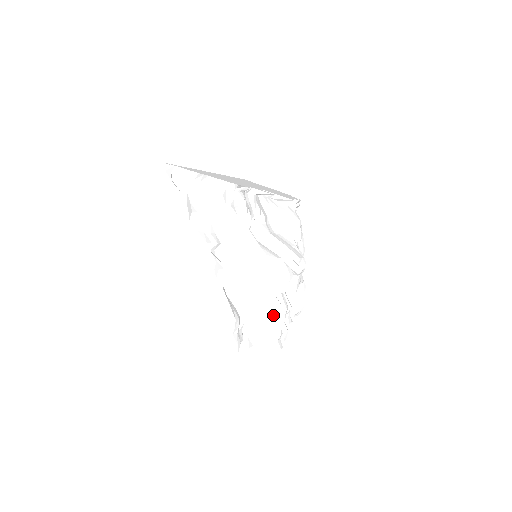
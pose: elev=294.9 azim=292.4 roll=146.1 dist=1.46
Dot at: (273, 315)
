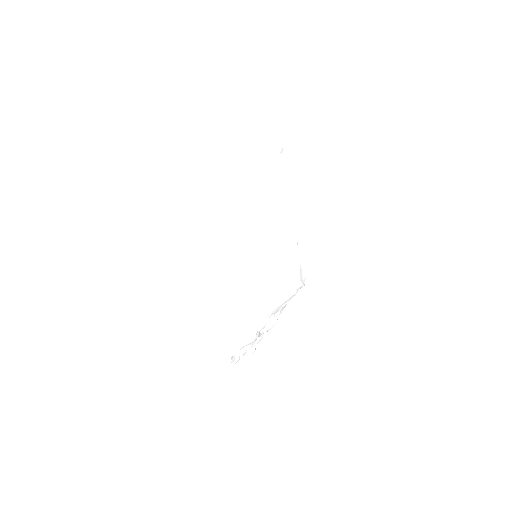
Dot at: occluded
